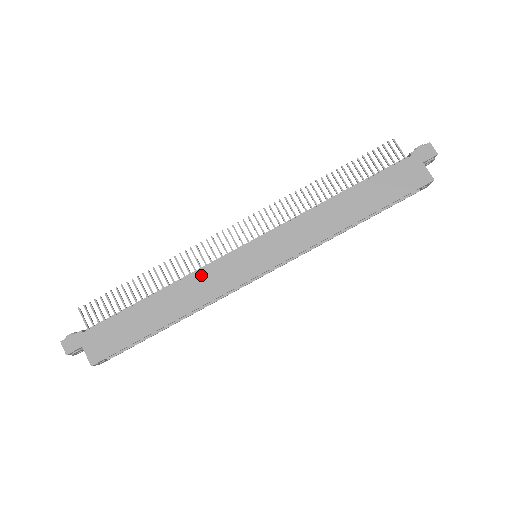
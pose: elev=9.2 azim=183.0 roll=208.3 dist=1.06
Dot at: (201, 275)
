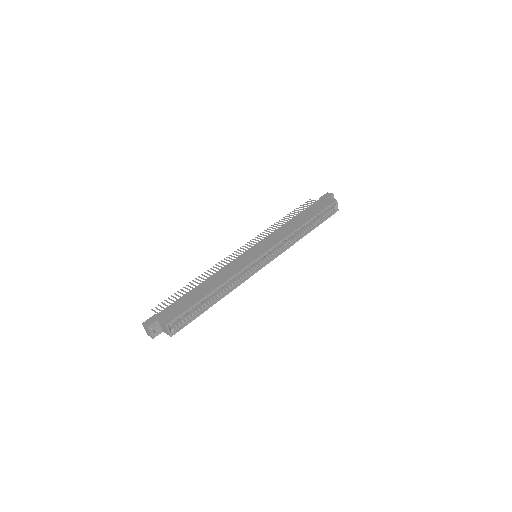
Dot at: (226, 268)
